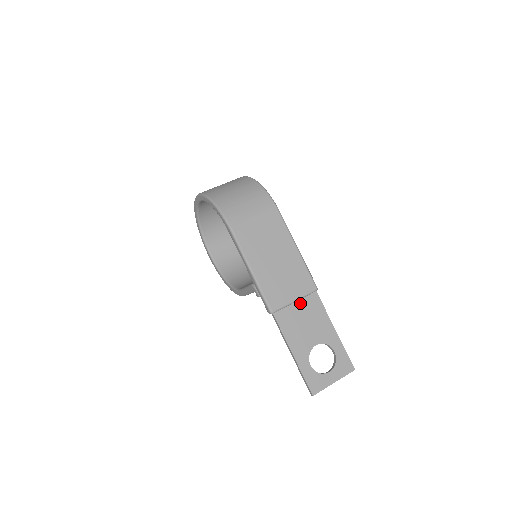
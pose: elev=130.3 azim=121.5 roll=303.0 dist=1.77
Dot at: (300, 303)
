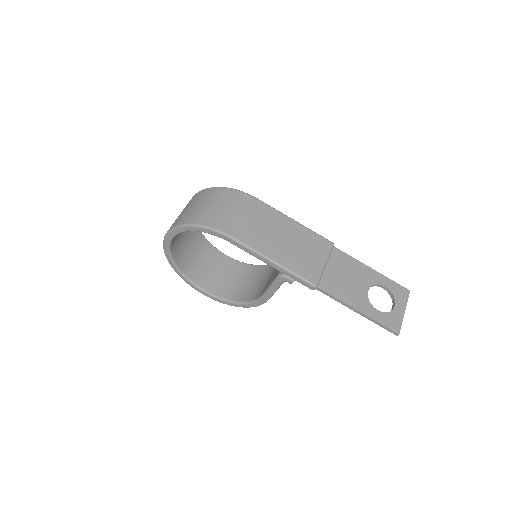
Dot at: (330, 264)
